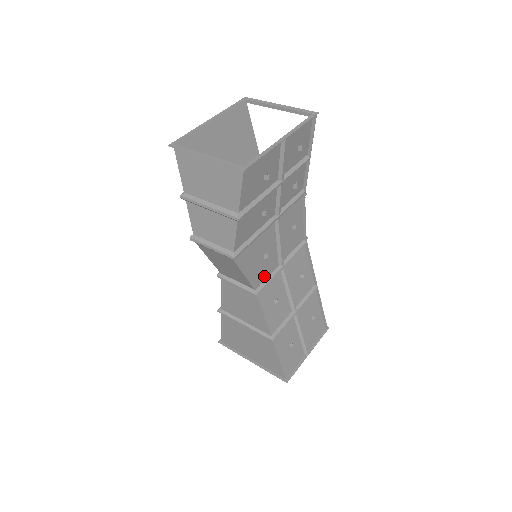
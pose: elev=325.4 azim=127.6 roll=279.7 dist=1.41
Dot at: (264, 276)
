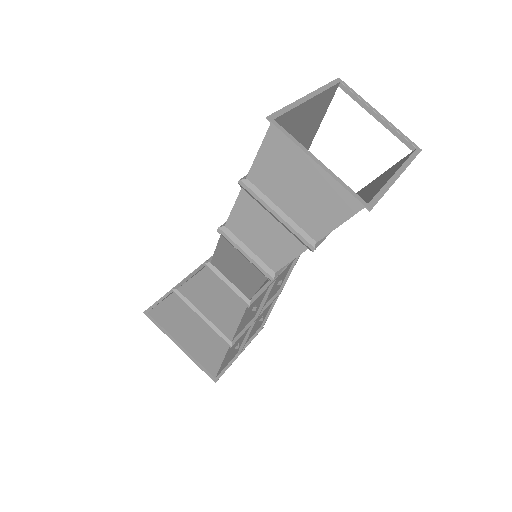
Dot at: occluded
